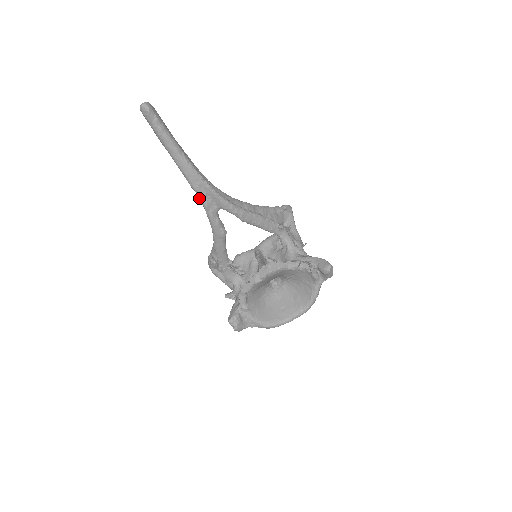
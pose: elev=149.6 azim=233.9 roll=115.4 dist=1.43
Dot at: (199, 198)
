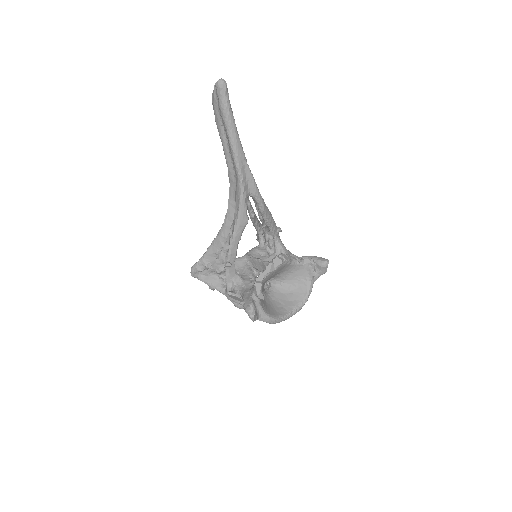
Dot at: (239, 179)
